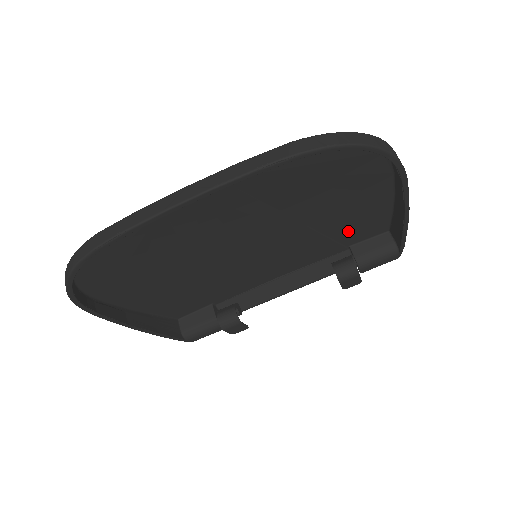
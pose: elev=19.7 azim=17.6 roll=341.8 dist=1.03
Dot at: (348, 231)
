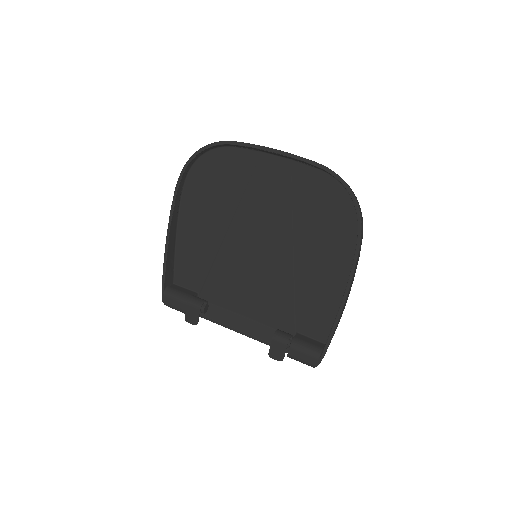
Dot at: (307, 305)
